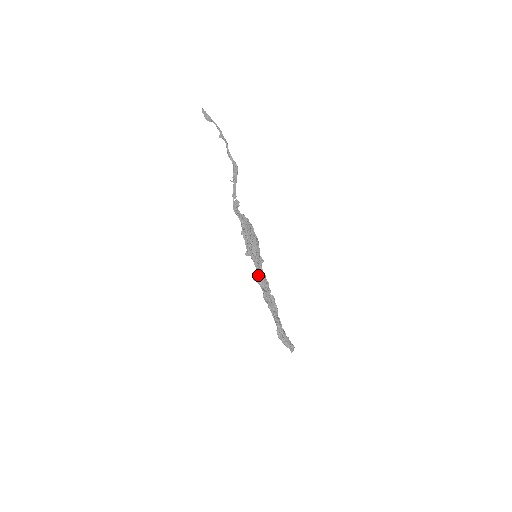
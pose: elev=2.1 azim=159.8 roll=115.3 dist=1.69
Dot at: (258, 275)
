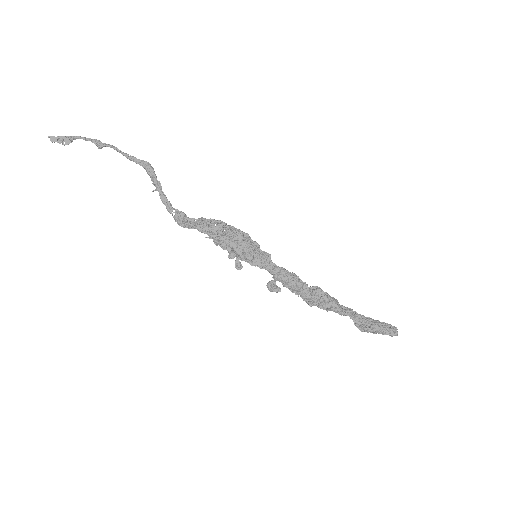
Dot at: (275, 279)
